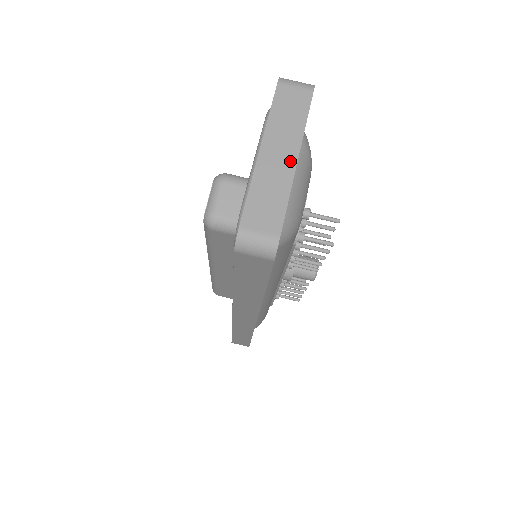
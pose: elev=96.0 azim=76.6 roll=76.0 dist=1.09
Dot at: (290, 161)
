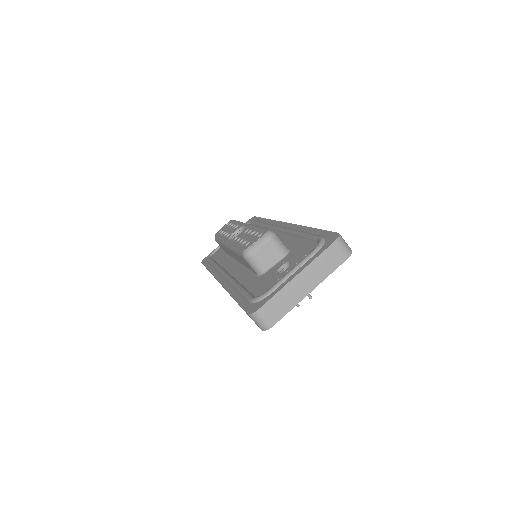
Dot at: (307, 291)
